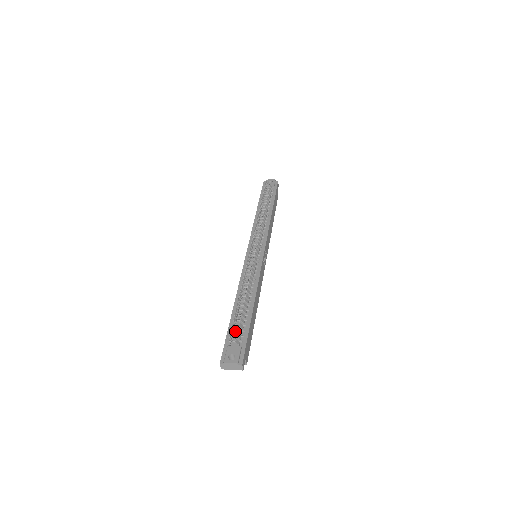
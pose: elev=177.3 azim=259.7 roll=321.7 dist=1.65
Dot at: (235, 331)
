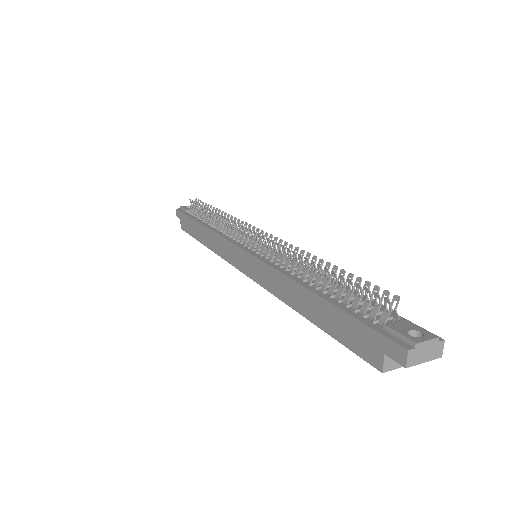
Dot at: (361, 310)
